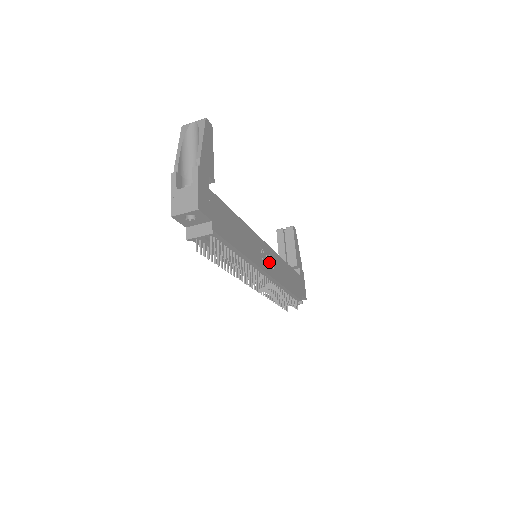
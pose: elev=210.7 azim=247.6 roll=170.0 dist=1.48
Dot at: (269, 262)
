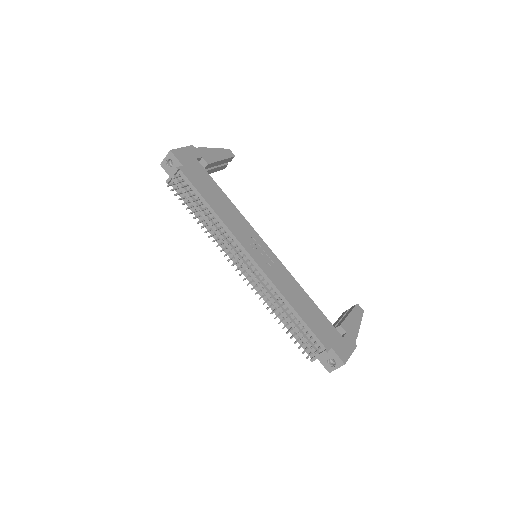
Dot at: (264, 259)
